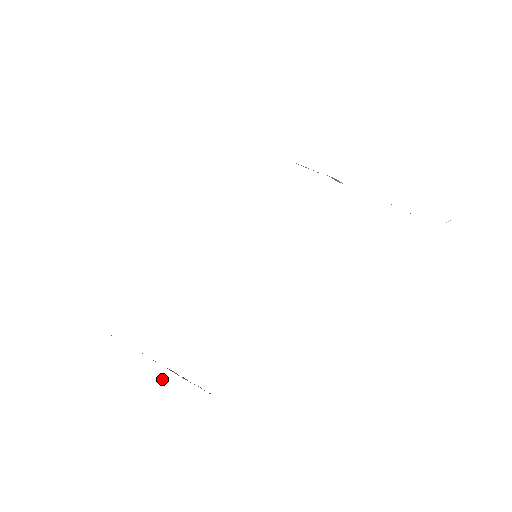
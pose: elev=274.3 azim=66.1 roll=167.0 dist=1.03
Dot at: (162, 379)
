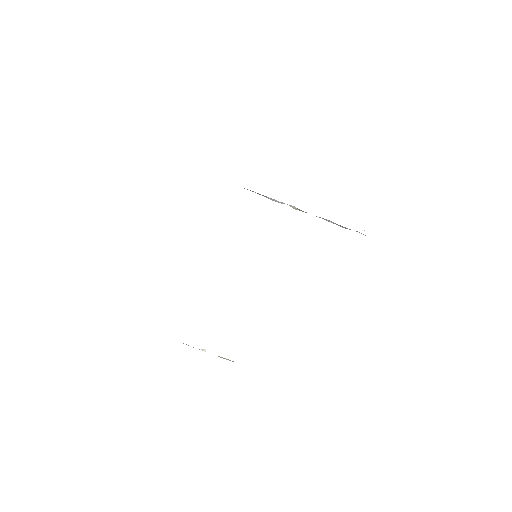
Dot at: (205, 350)
